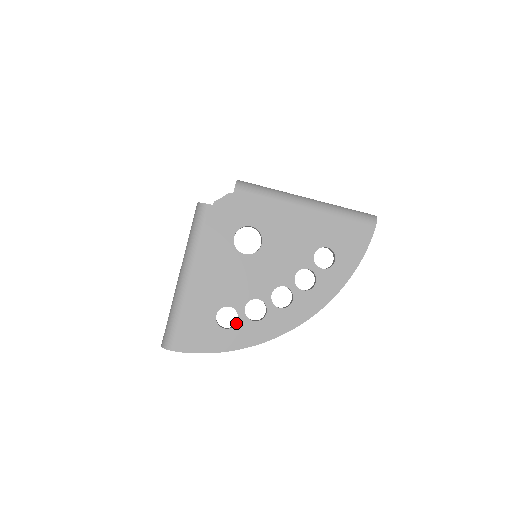
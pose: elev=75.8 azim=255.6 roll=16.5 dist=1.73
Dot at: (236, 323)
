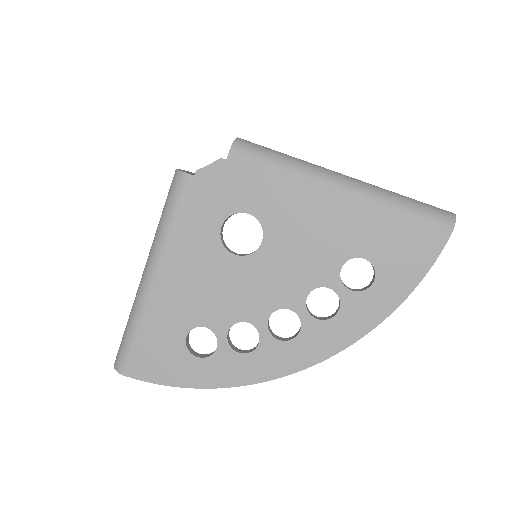
Dot at: (213, 352)
